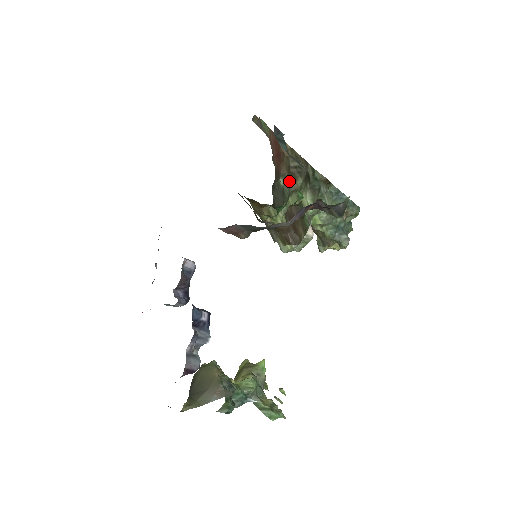
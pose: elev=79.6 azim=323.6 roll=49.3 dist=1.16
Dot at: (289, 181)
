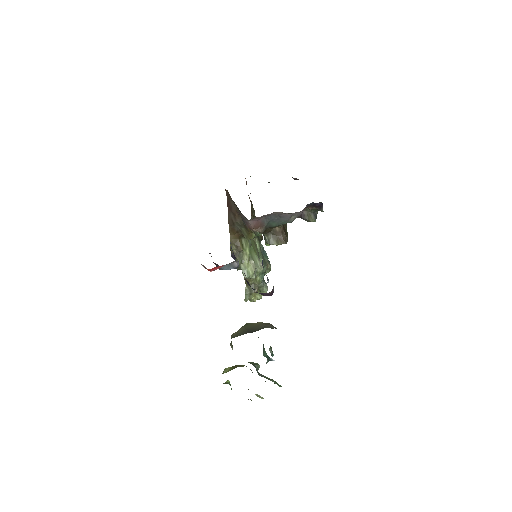
Dot at: occluded
